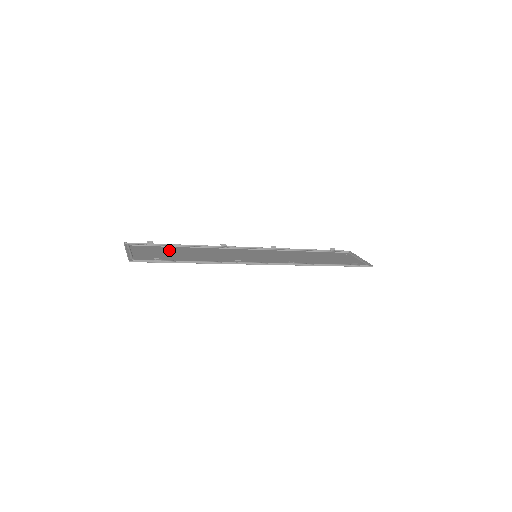
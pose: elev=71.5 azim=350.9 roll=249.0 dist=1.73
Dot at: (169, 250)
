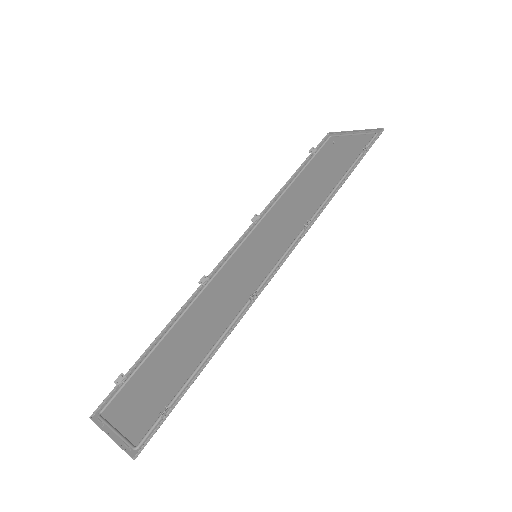
Dot at: (155, 366)
